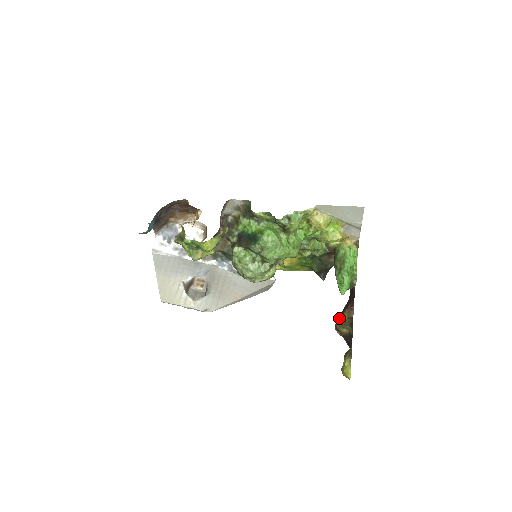
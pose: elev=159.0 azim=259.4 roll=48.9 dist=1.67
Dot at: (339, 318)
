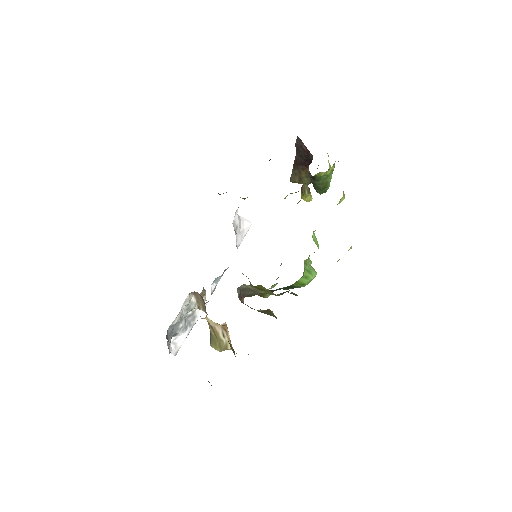
Dot at: (293, 175)
